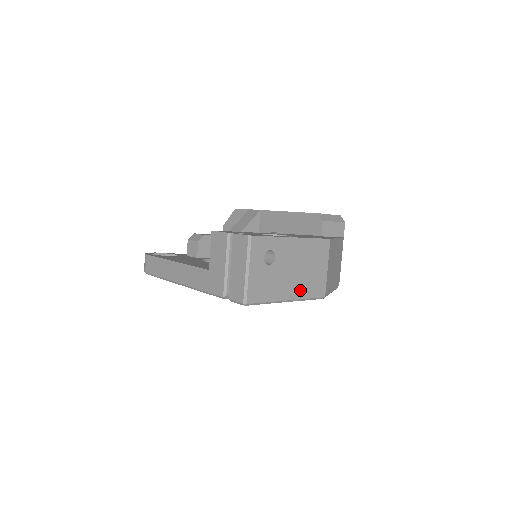
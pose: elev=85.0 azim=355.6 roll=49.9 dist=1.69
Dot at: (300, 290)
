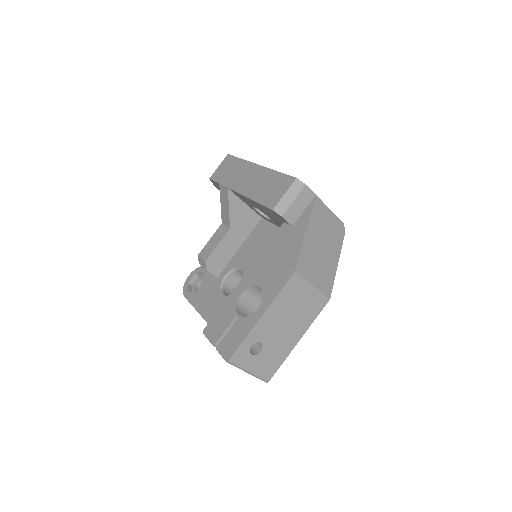
Dot at: (302, 325)
